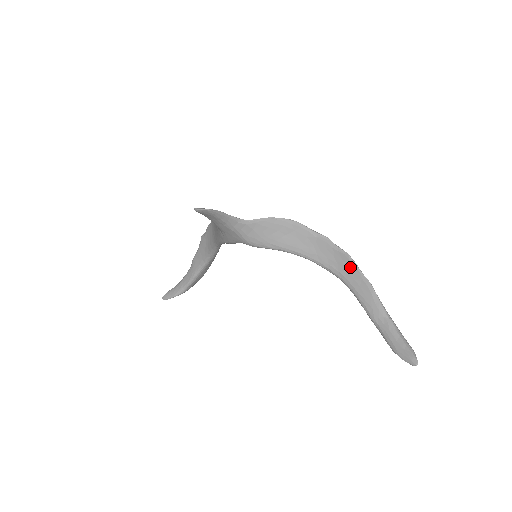
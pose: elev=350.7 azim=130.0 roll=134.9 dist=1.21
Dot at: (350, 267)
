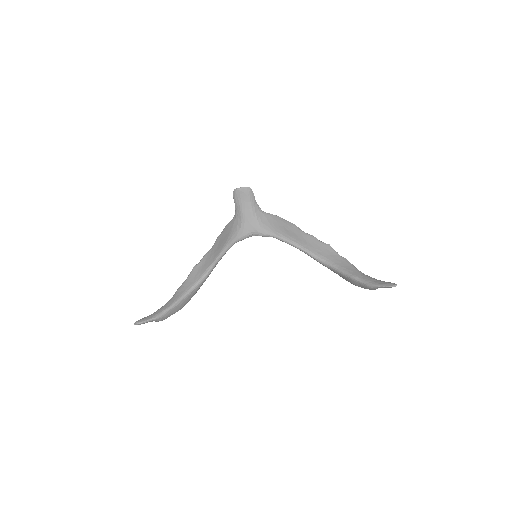
Dot at: (332, 253)
